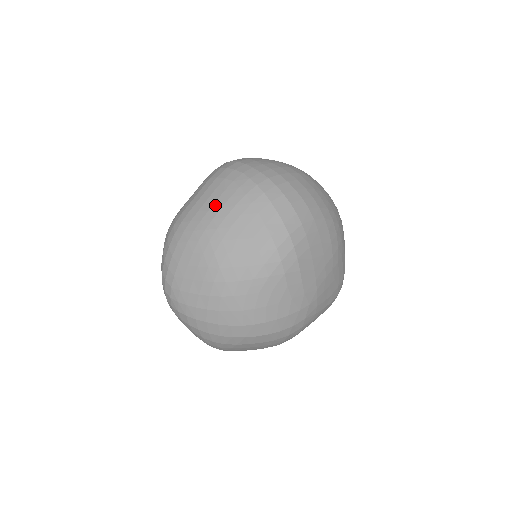
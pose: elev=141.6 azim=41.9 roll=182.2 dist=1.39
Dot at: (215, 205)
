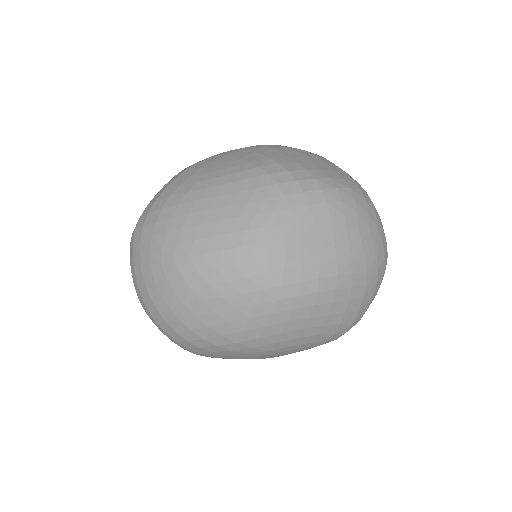
Dot at: occluded
